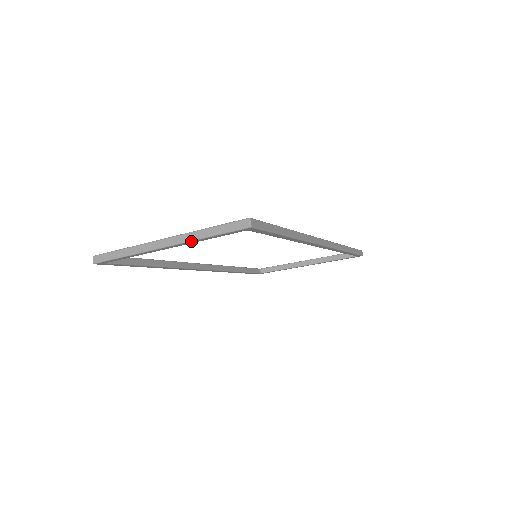
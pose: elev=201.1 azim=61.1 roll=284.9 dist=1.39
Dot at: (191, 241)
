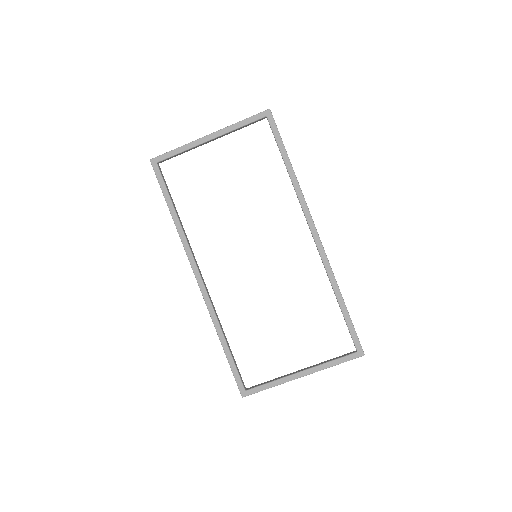
Dot at: (229, 126)
